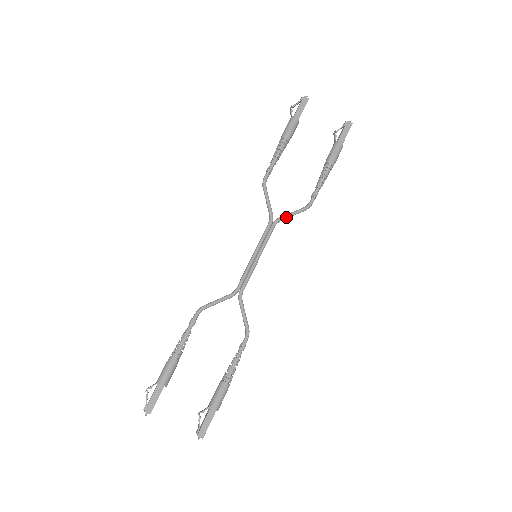
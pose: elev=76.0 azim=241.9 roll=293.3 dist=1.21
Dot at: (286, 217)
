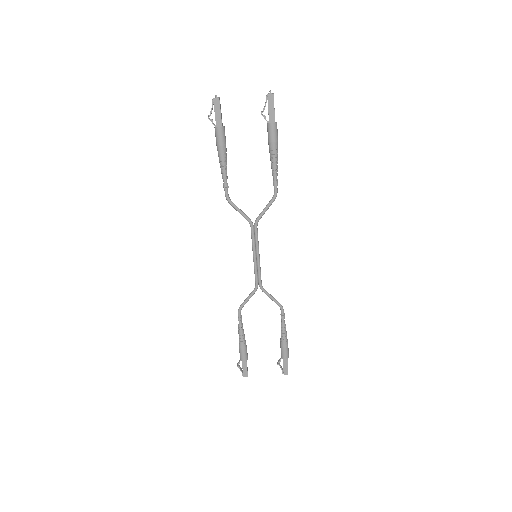
Dot at: occluded
